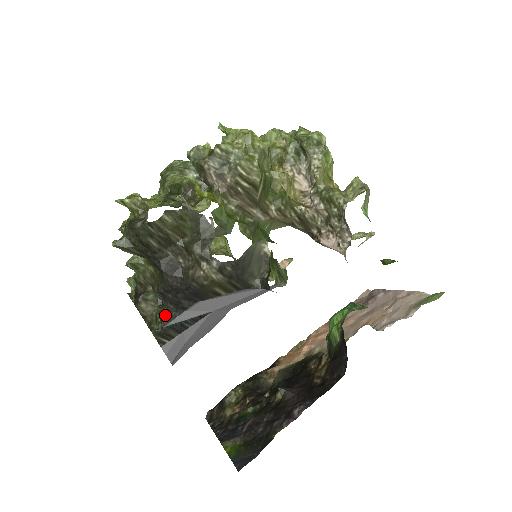
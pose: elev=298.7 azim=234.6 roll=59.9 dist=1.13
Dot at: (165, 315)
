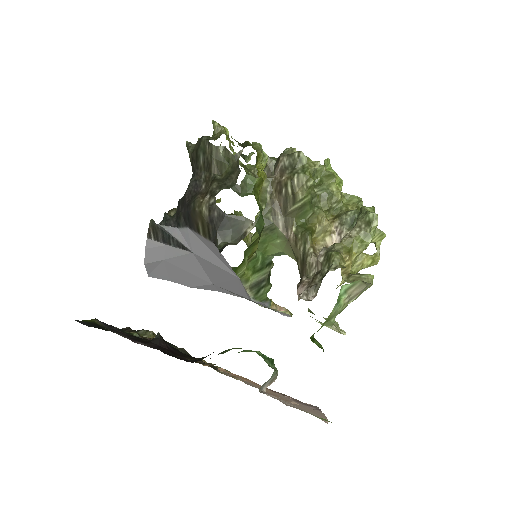
Dot at: (167, 218)
